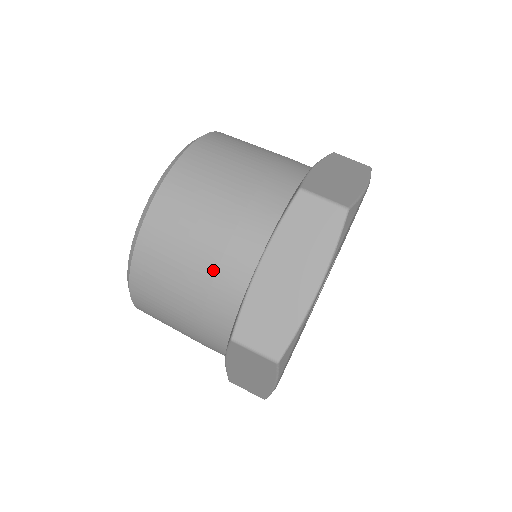
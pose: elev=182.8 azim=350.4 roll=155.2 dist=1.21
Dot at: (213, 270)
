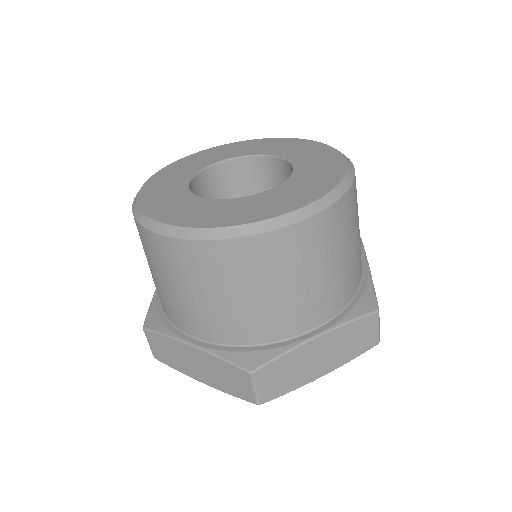
Dot at: (170, 302)
